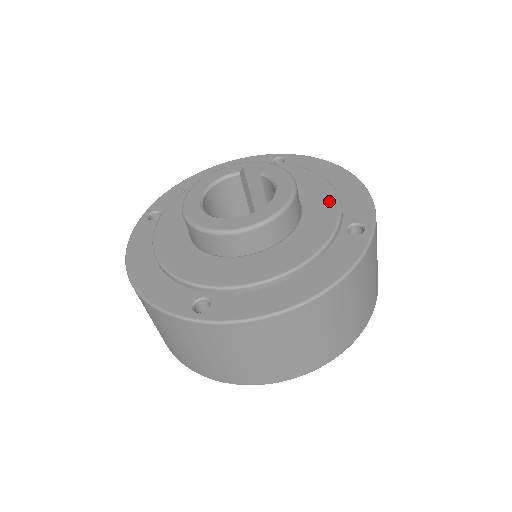
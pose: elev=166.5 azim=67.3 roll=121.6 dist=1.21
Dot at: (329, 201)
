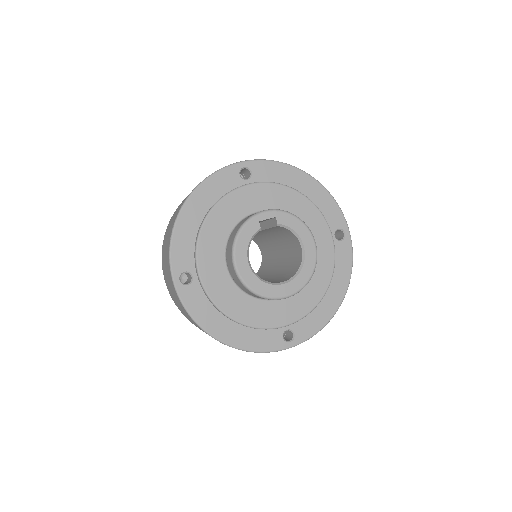
Dot at: (317, 219)
